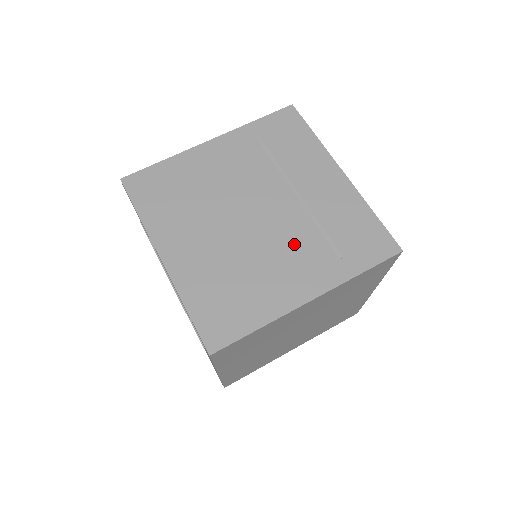
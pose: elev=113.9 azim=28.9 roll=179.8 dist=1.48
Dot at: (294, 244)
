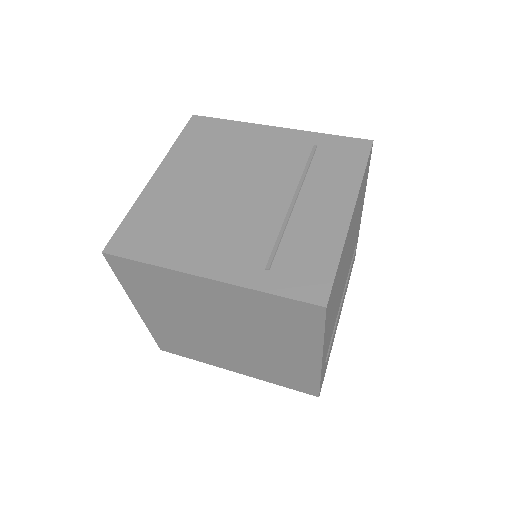
Dot at: (246, 232)
